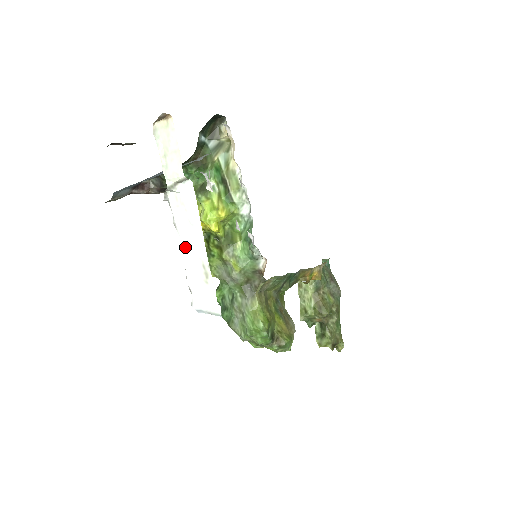
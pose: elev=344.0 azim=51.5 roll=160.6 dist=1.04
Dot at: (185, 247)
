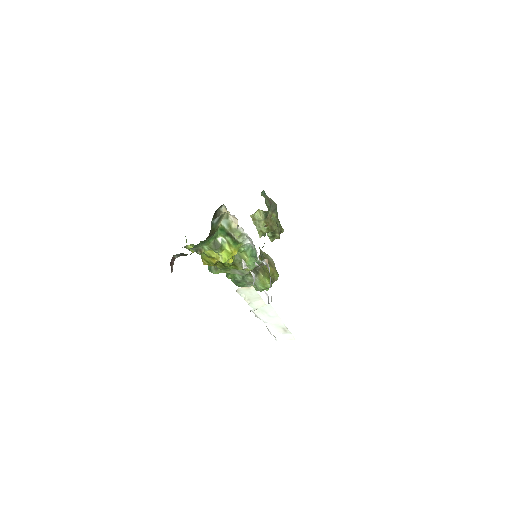
Dot at: (268, 324)
